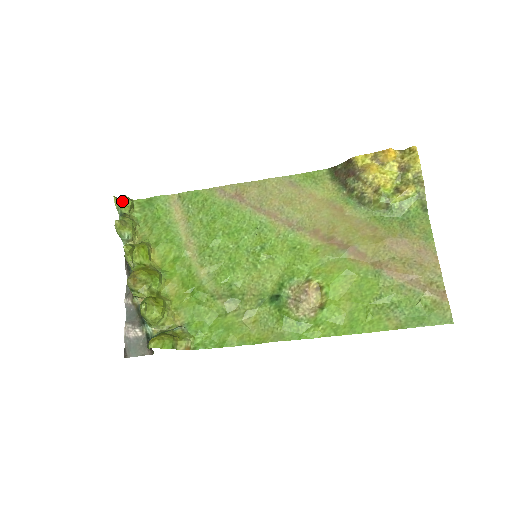
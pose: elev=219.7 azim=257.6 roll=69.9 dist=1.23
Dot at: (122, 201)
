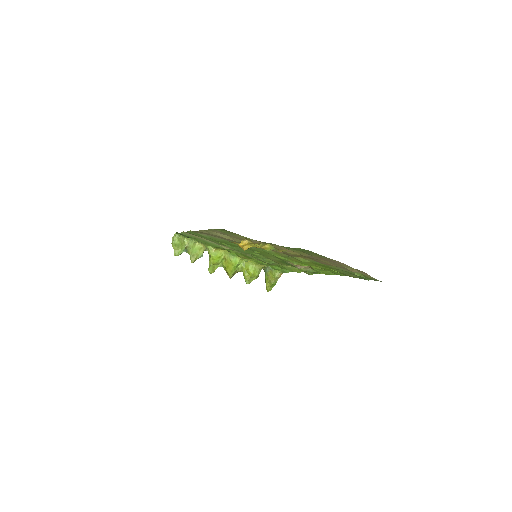
Dot at: (177, 248)
